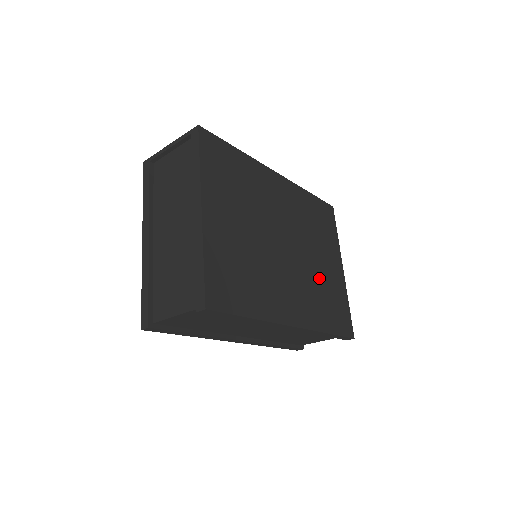
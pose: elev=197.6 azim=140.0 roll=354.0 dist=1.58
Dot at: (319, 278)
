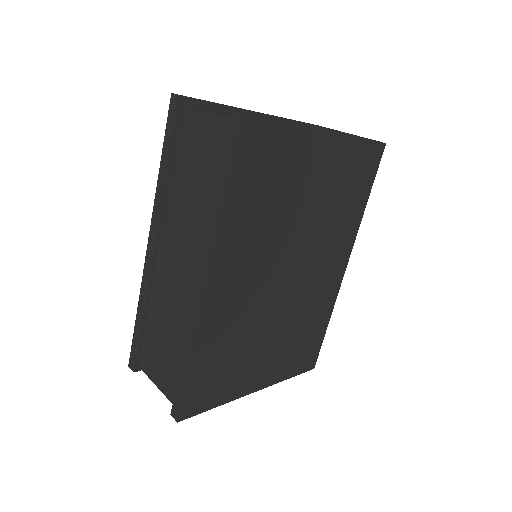
Dot at: (251, 340)
